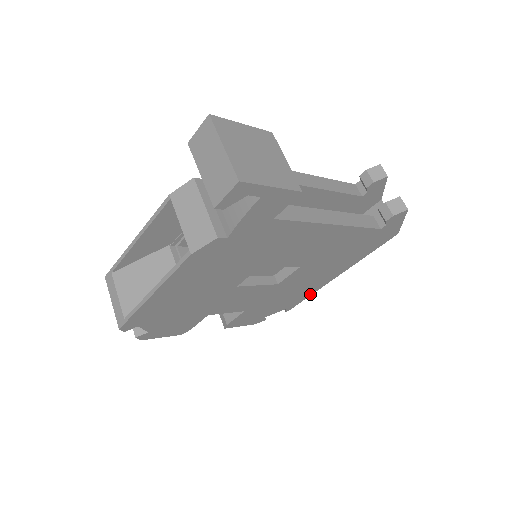
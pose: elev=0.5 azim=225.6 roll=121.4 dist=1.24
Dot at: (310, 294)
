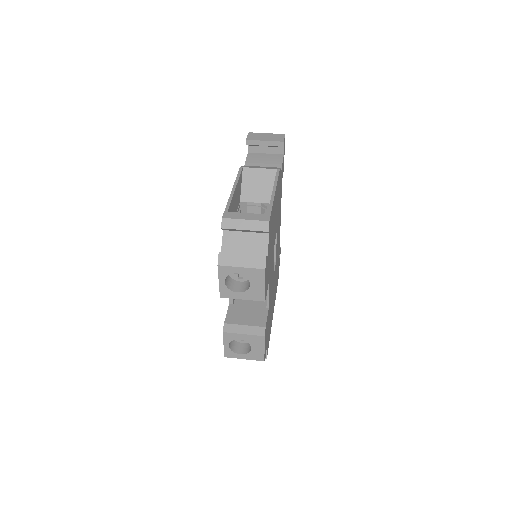
Dot at: occluded
